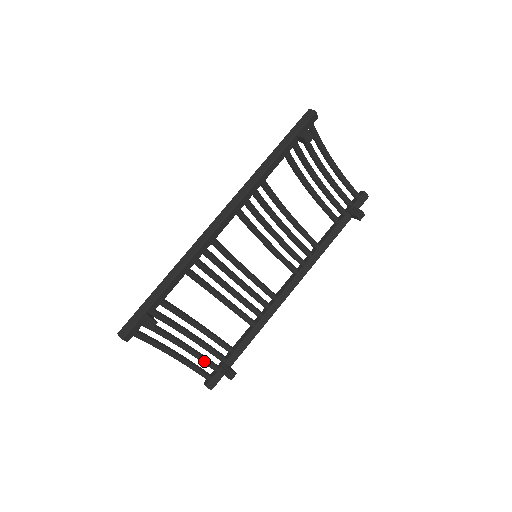
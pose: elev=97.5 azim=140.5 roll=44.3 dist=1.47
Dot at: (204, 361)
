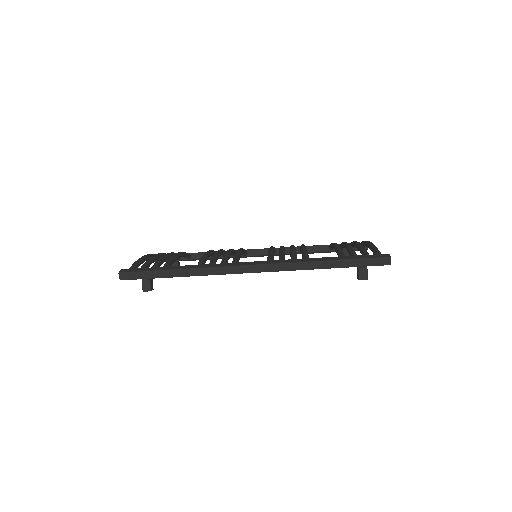
Dot at: occluded
